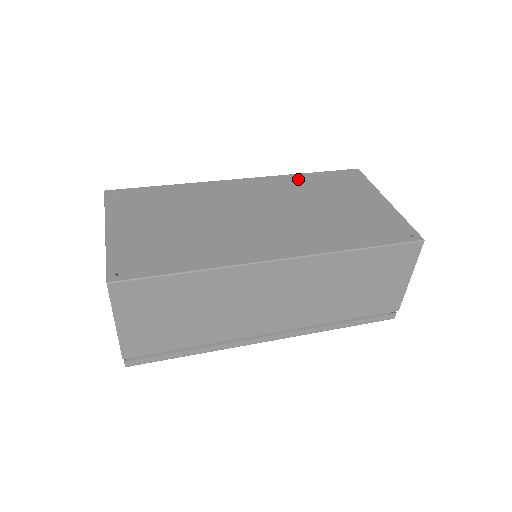
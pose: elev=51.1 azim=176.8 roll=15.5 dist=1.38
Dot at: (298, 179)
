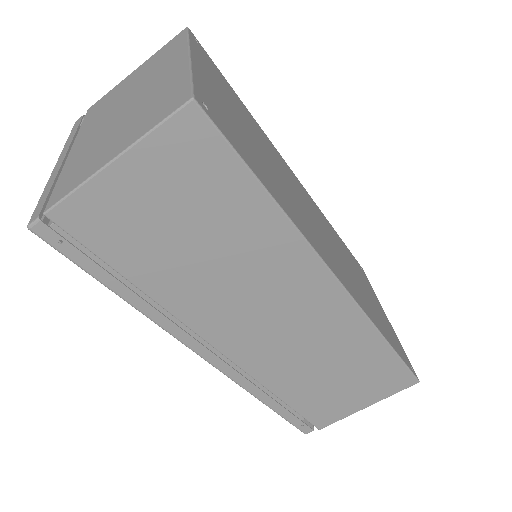
Dot at: occluded
